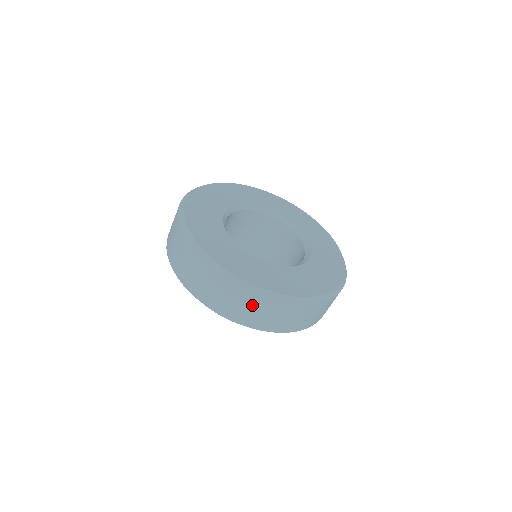
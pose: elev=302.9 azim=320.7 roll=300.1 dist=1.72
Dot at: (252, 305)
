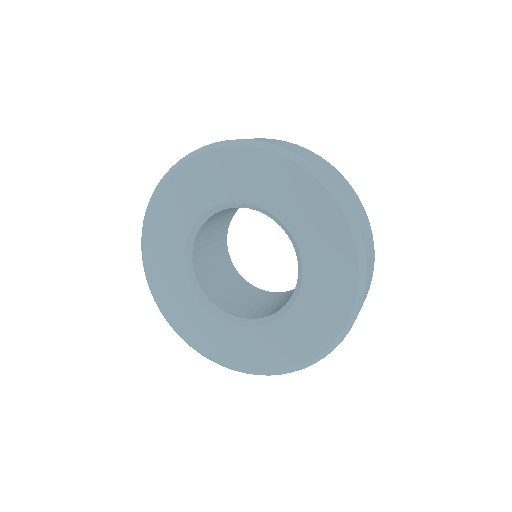
Dot at: occluded
